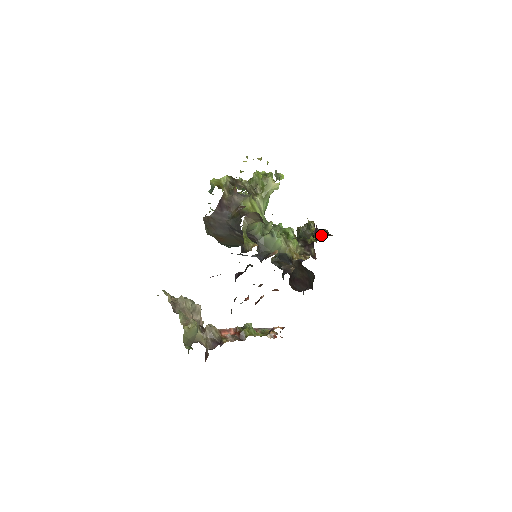
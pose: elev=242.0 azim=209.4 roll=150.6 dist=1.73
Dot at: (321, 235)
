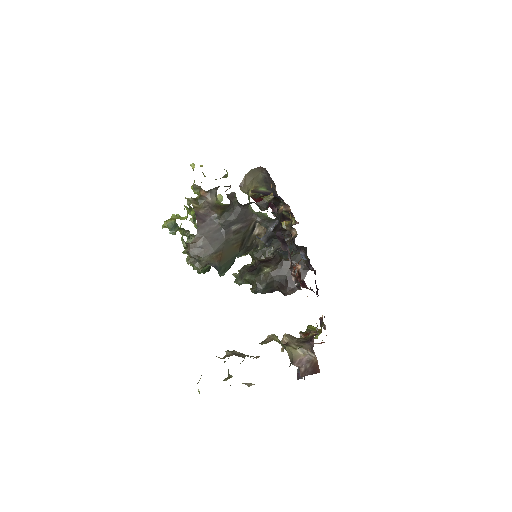
Dot at: occluded
